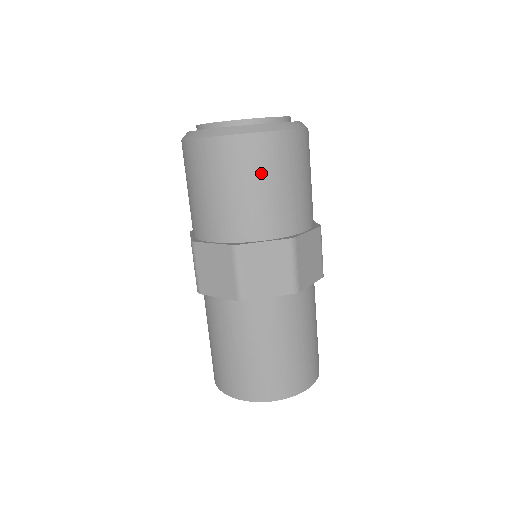
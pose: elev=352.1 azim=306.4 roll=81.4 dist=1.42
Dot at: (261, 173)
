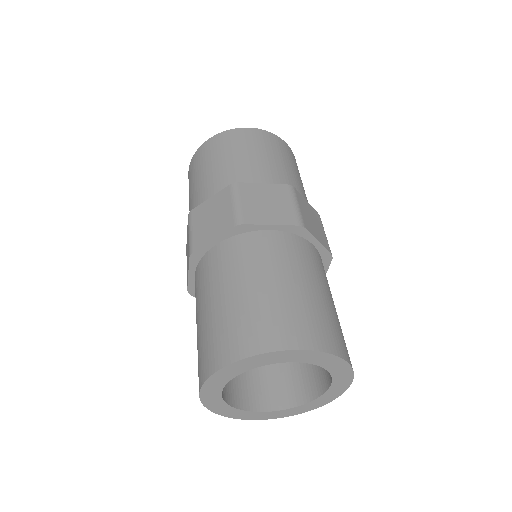
Dot at: (295, 166)
